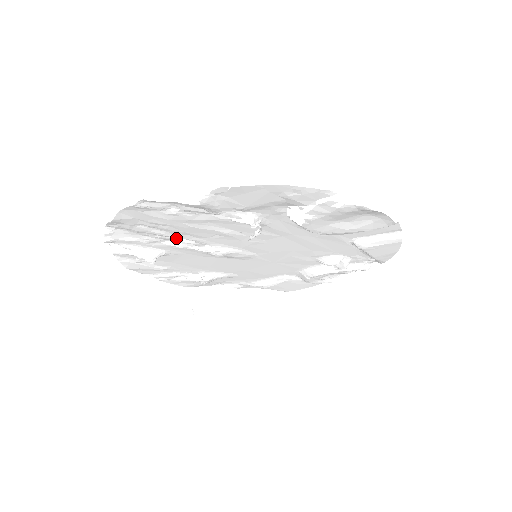
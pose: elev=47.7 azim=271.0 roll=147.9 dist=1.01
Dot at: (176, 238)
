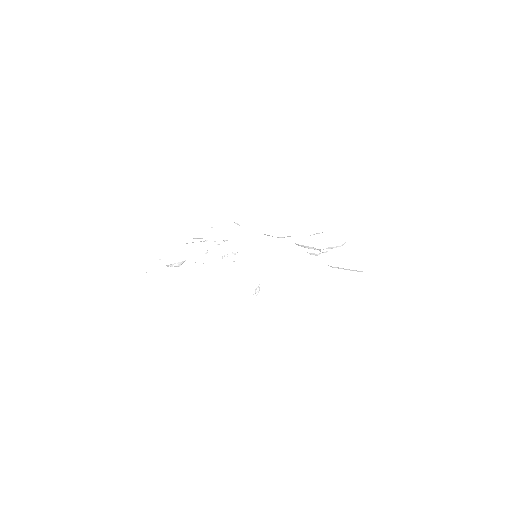
Dot at: occluded
